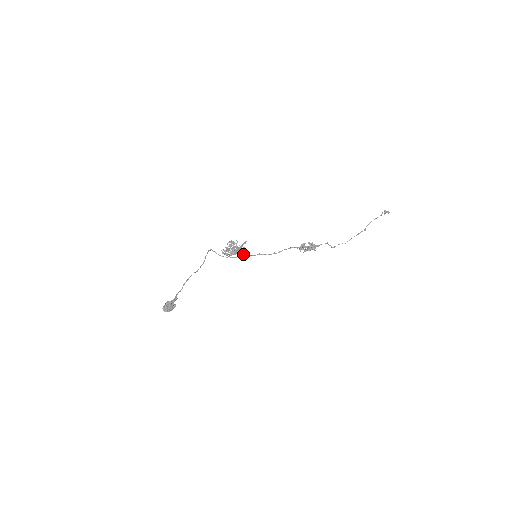
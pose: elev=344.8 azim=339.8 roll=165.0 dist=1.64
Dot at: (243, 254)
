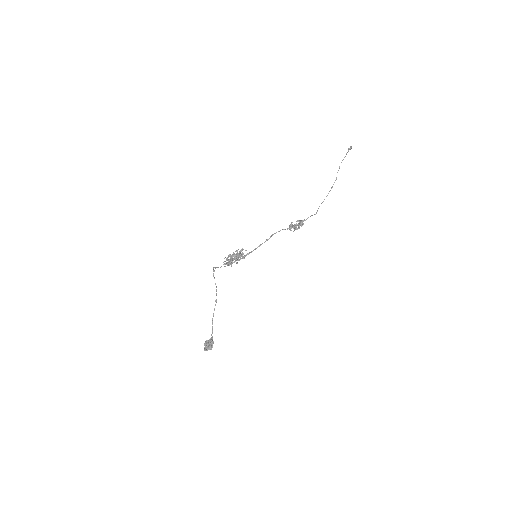
Dot at: (241, 256)
